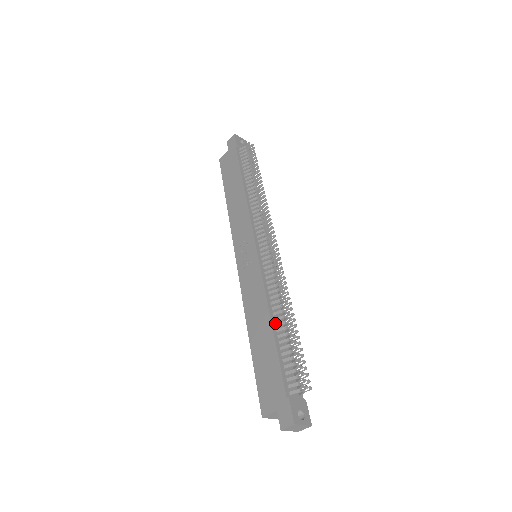
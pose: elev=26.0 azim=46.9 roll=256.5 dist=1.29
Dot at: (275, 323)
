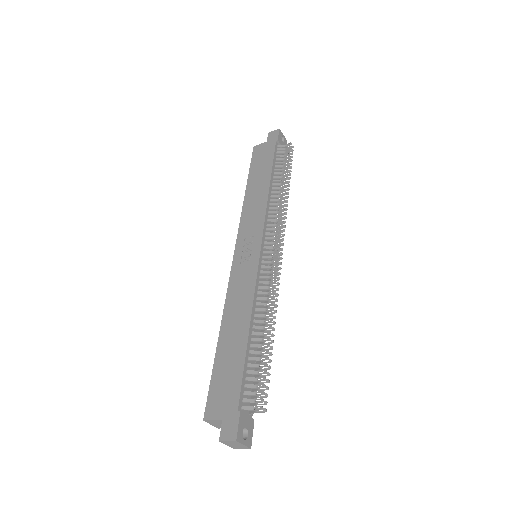
Dot at: (252, 330)
